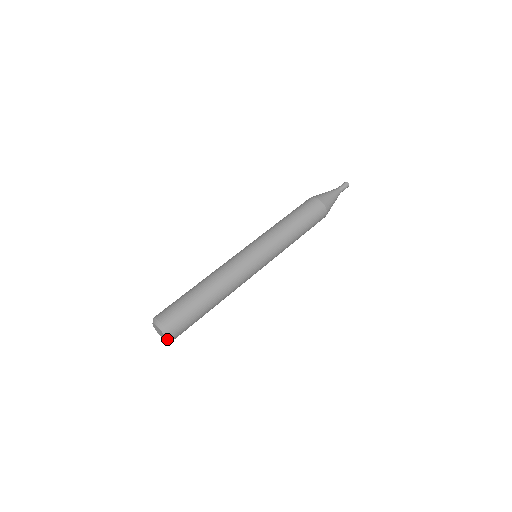
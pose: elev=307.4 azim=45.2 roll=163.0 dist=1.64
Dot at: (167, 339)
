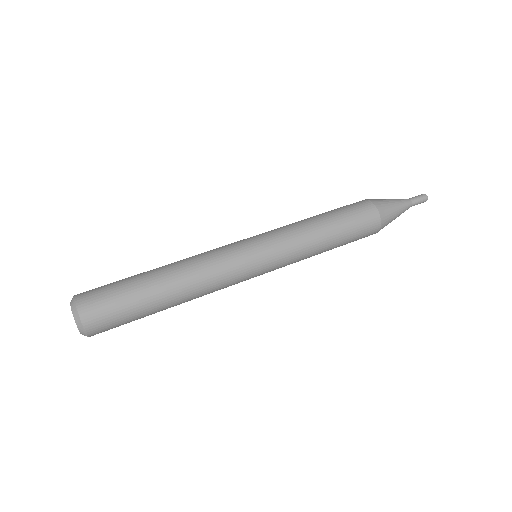
Dot at: (75, 318)
